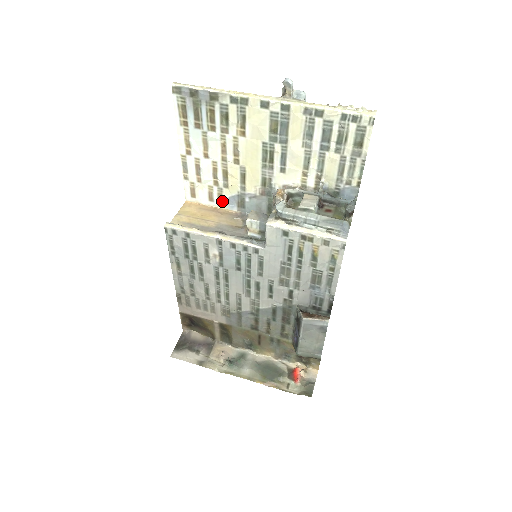
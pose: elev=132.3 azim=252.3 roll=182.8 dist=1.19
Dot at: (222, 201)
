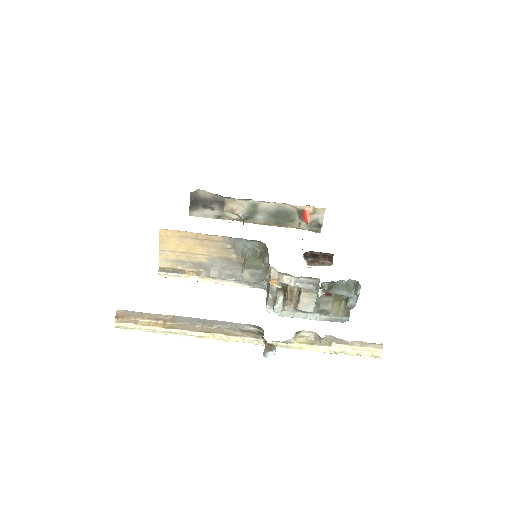
Dot at: occluded
